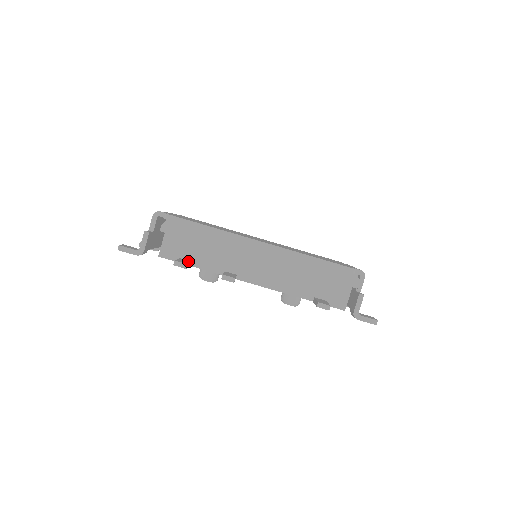
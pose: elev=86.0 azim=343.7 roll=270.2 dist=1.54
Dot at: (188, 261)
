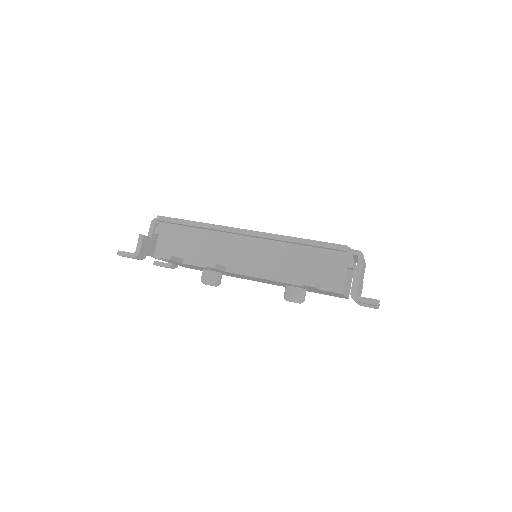
Dot at: (178, 258)
